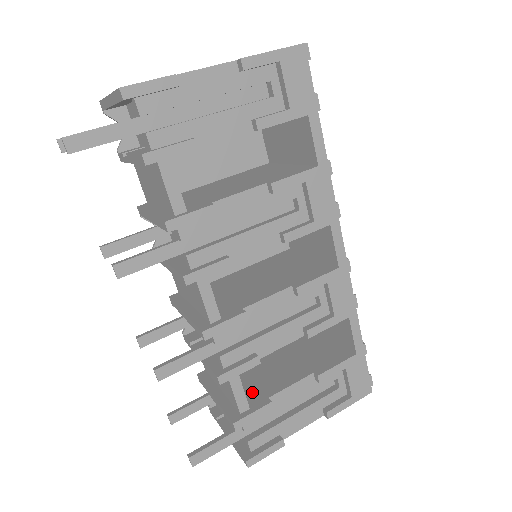
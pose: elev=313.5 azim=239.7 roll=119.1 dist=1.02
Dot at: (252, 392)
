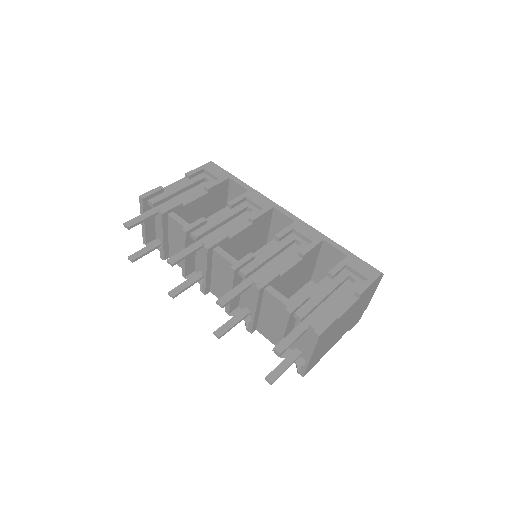
Dot at: occluded
